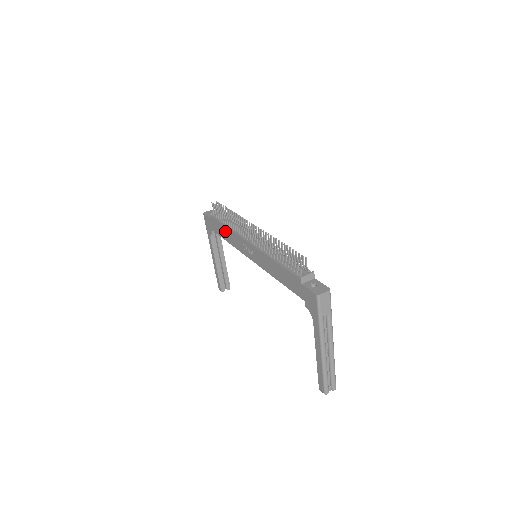
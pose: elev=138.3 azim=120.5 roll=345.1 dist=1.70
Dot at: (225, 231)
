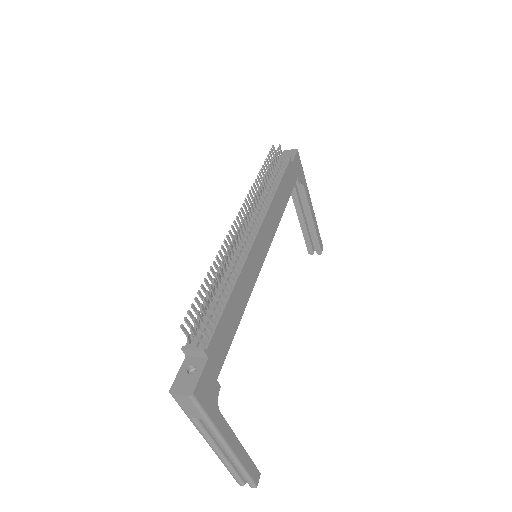
Dot at: occluded
